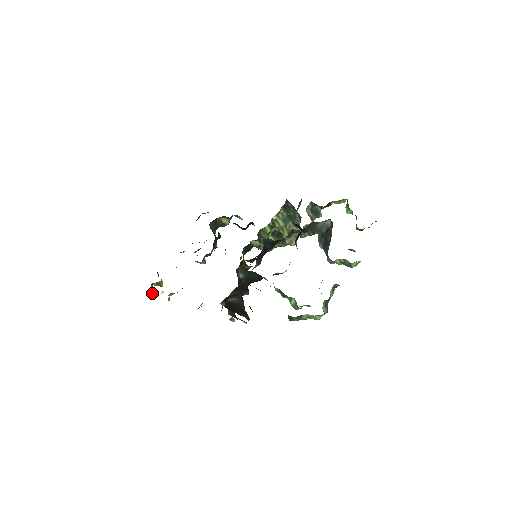
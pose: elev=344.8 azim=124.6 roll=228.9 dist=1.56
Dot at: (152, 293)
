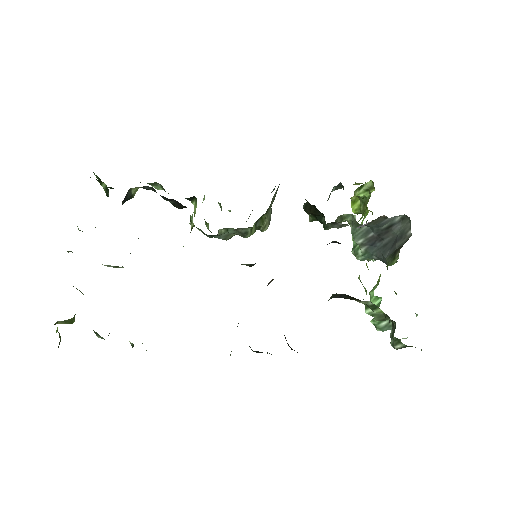
Dot at: occluded
